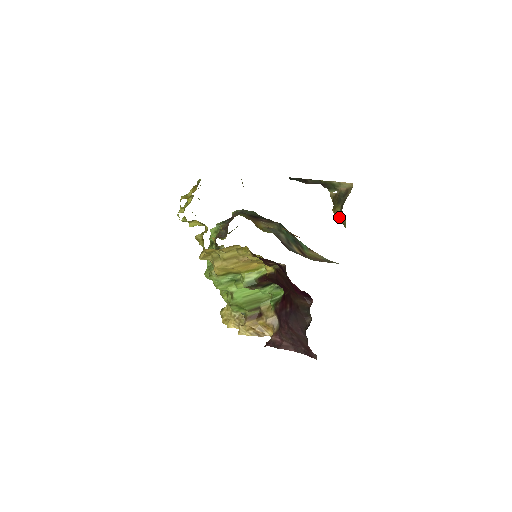
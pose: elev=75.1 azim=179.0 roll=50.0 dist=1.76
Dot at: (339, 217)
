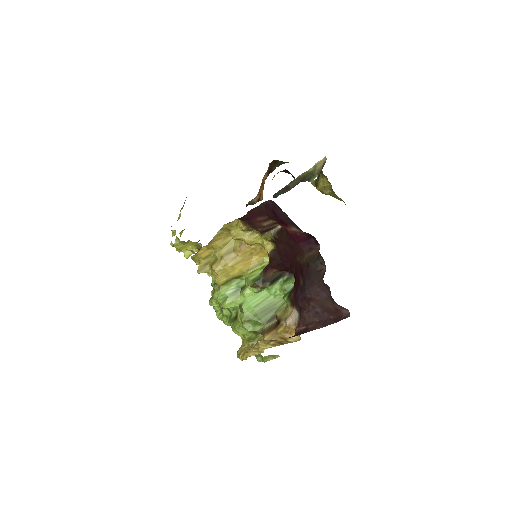
Dot at: (324, 189)
